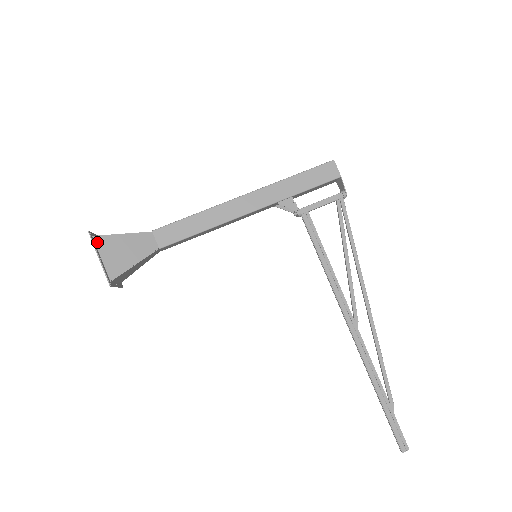
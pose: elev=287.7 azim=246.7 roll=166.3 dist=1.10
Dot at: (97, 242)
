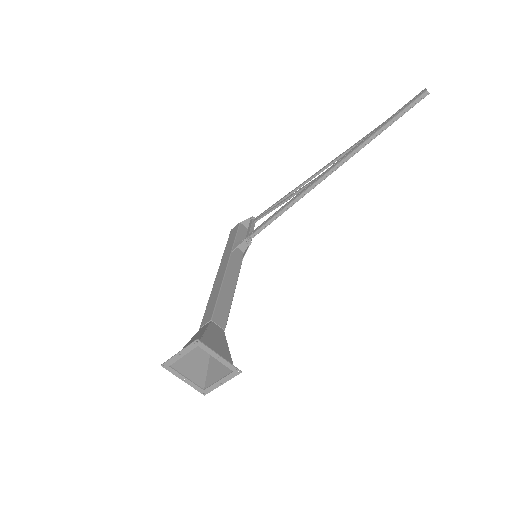
Dot at: (173, 361)
